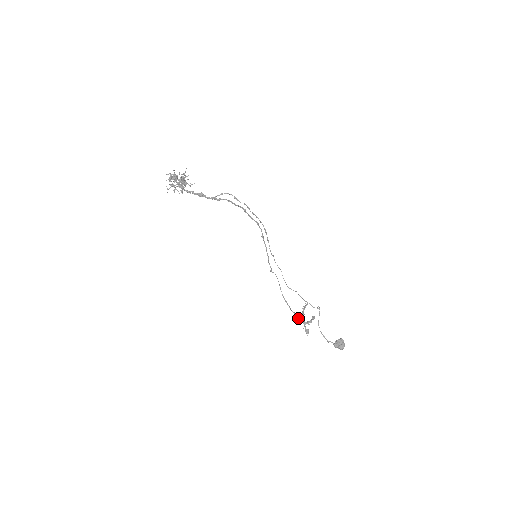
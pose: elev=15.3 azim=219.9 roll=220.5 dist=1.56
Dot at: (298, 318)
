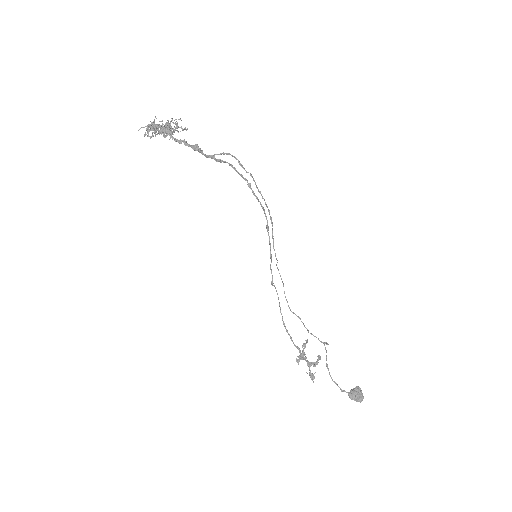
Dot at: (296, 360)
